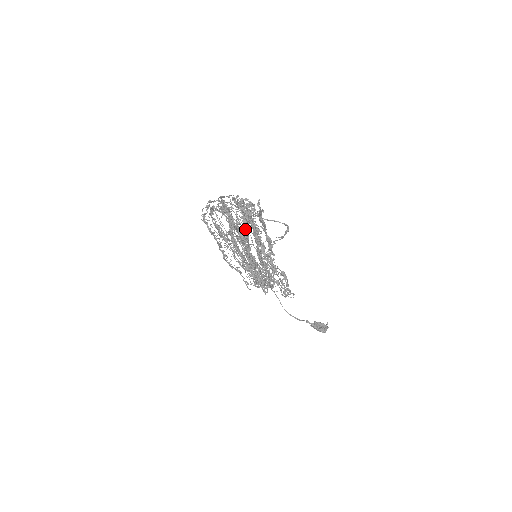
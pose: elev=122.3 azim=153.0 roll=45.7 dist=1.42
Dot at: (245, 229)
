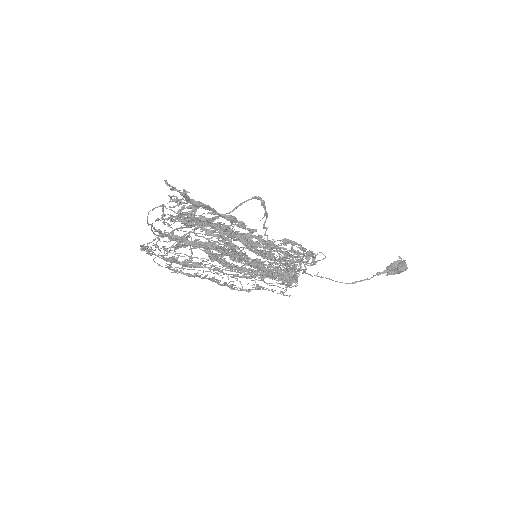
Dot at: occluded
